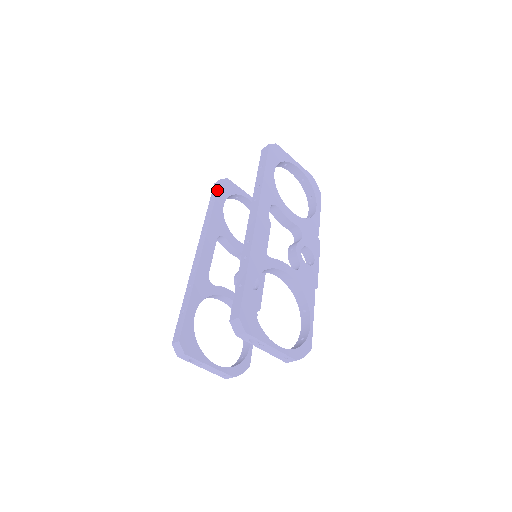
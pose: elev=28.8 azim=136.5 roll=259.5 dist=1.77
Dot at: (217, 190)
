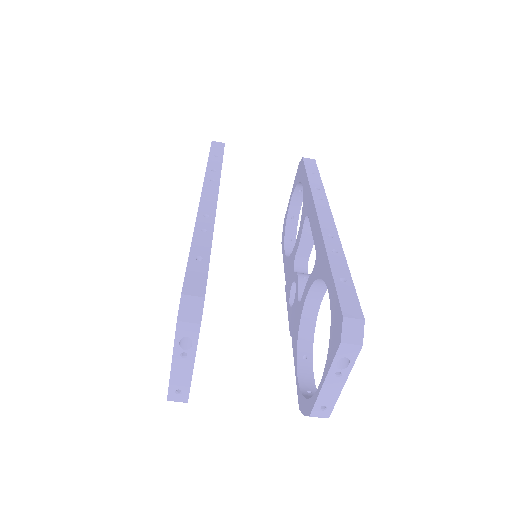
Dot at: occluded
